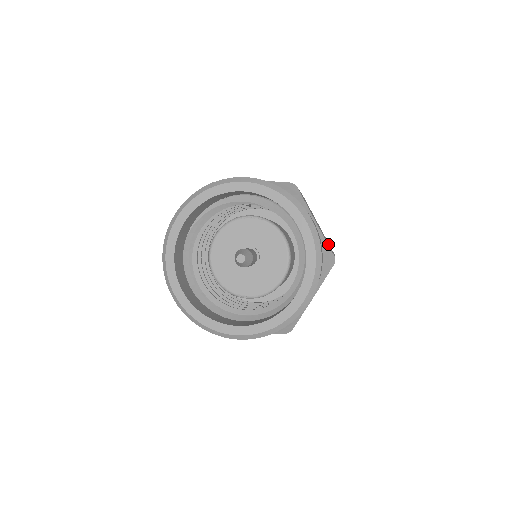
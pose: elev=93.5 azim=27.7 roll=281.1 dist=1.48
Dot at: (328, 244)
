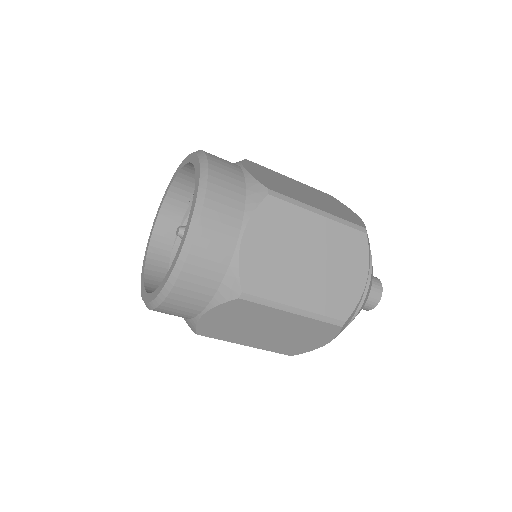
Dot at: (290, 194)
